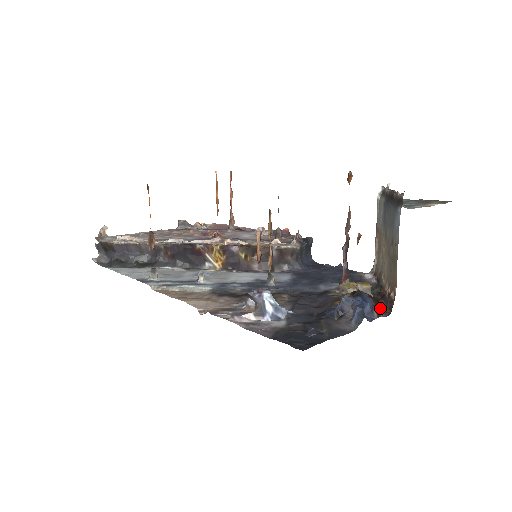
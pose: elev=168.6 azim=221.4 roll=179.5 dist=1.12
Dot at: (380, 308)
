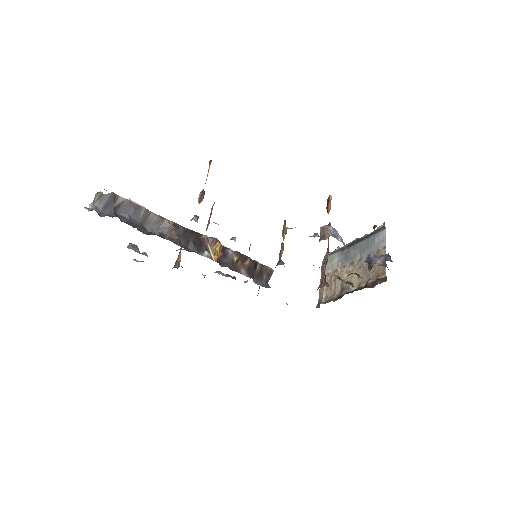
Dot at: occluded
